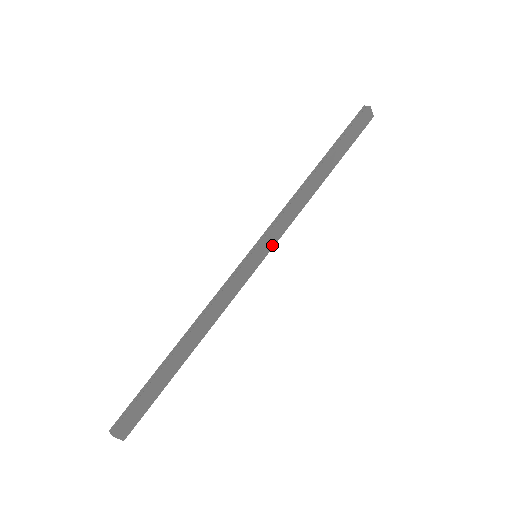
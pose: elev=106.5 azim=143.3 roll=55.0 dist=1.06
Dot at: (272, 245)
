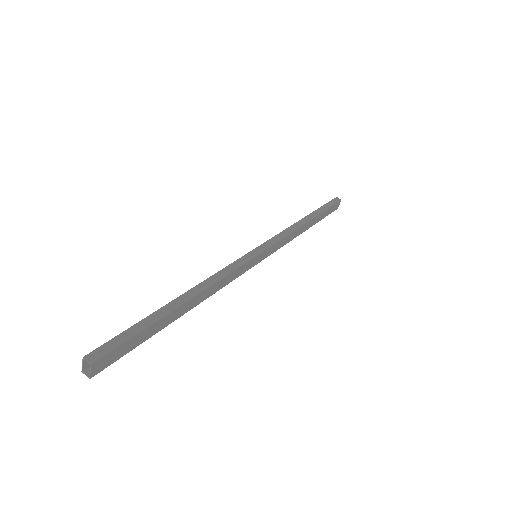
Dot at: (268, 255)
